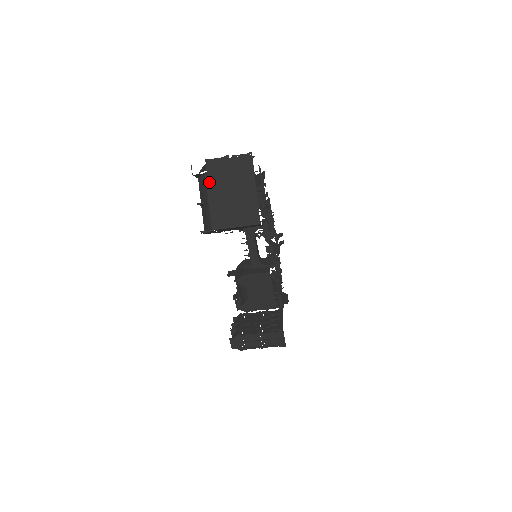
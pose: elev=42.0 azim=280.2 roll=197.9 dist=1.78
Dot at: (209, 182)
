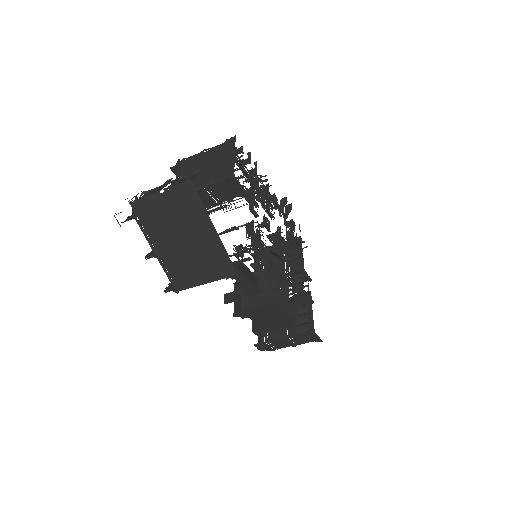
Dot at: (147, 232)
